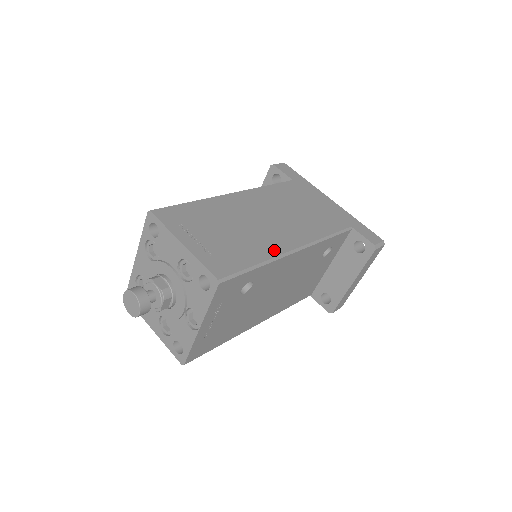
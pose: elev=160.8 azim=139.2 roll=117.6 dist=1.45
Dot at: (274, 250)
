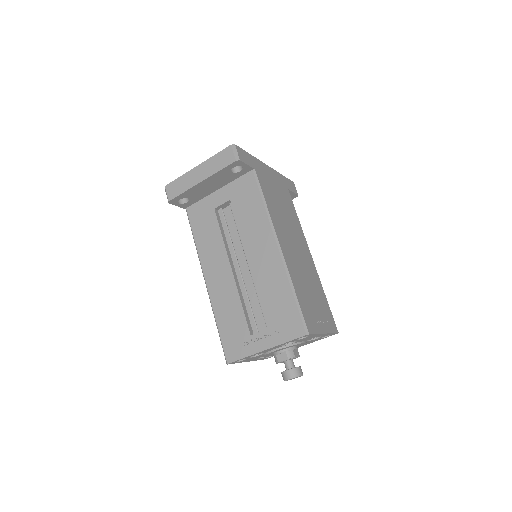
Dot at: (316, 275)
